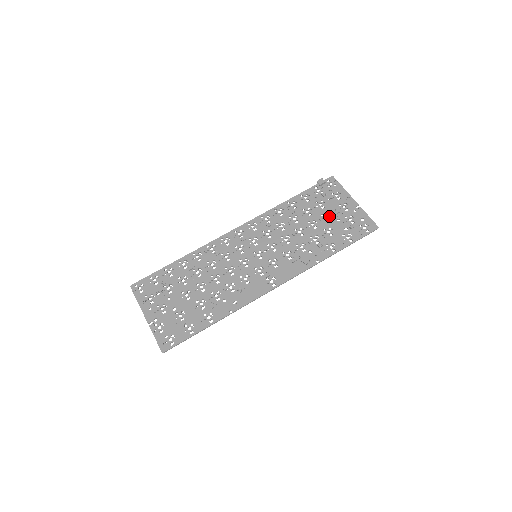
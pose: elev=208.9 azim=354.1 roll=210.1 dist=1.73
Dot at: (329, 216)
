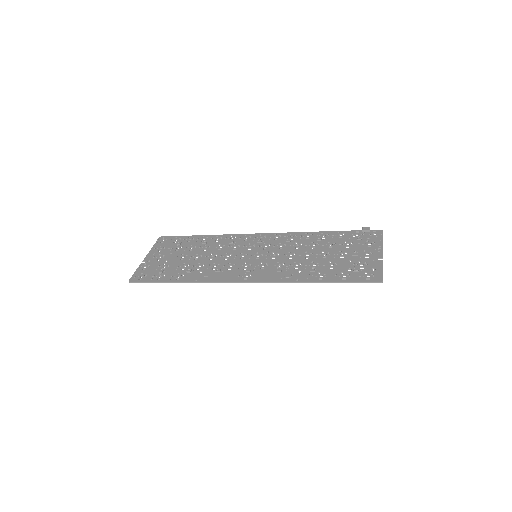
Dot at: (345, 255)
